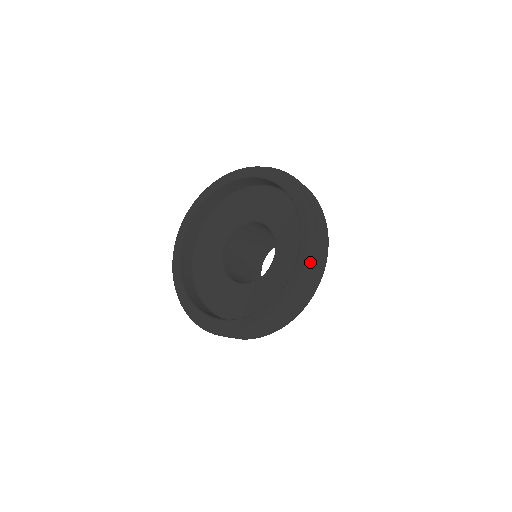
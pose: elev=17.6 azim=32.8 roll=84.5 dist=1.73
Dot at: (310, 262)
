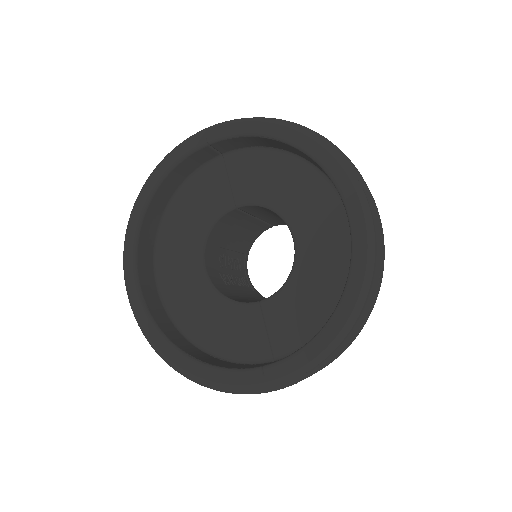
Dot at: (372, 271)
